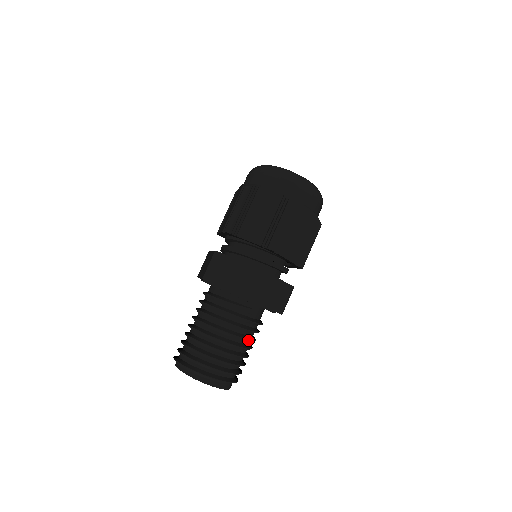
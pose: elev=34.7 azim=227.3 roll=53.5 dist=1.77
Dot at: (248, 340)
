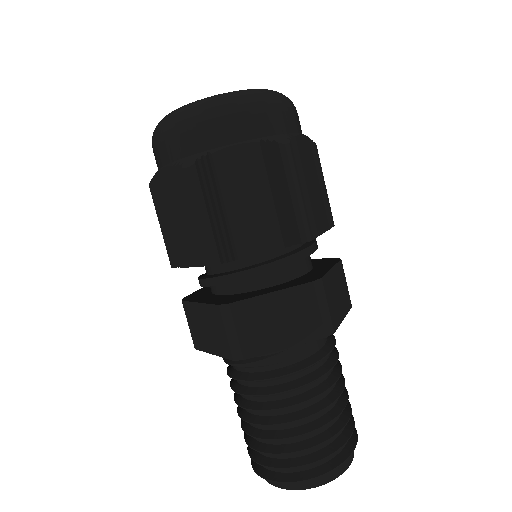
Dot at: (306, 401)
